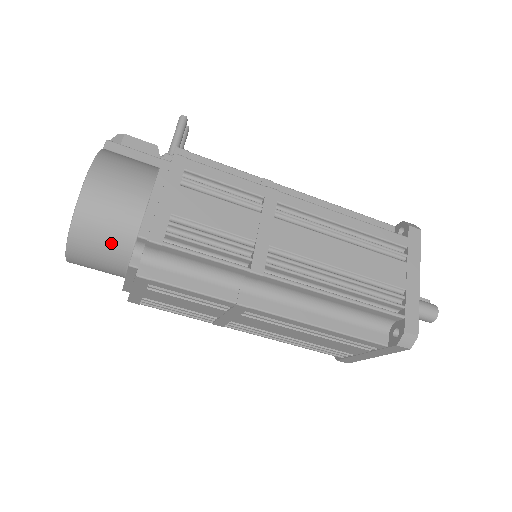
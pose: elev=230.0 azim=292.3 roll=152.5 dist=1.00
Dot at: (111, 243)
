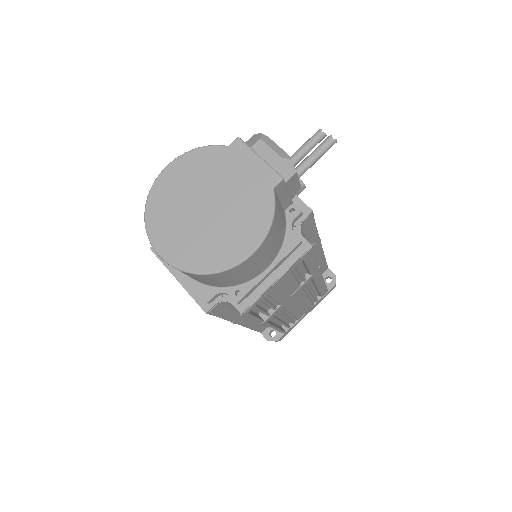
Dot at: (210, 282)
